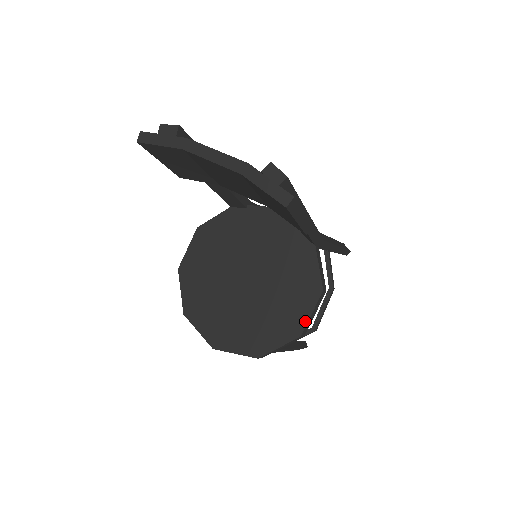
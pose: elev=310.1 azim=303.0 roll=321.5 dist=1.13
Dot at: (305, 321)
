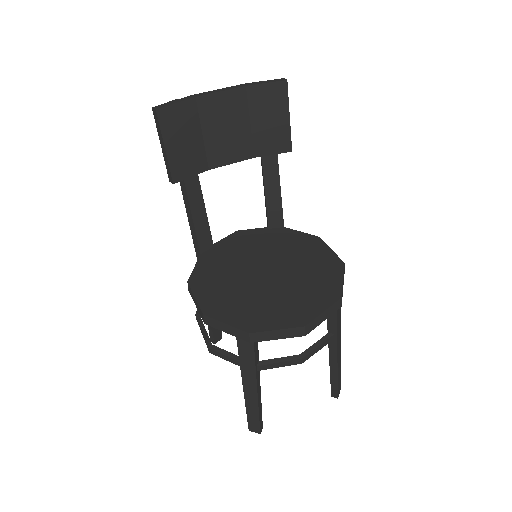
Dot at: (334, 255)
